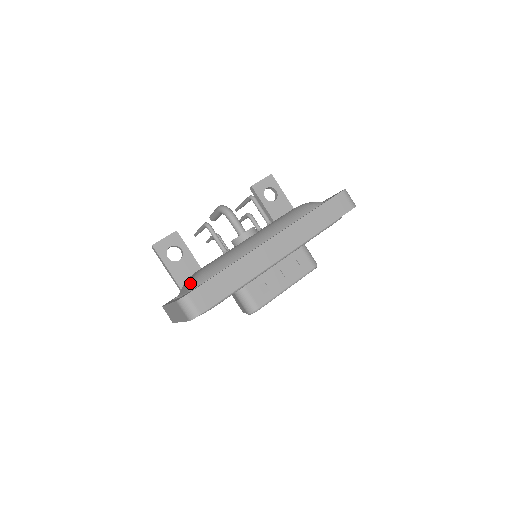
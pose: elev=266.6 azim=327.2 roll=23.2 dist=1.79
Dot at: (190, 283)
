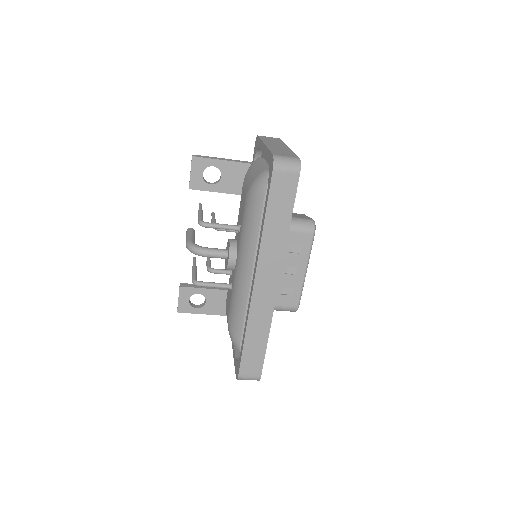
Dot at: occluded
